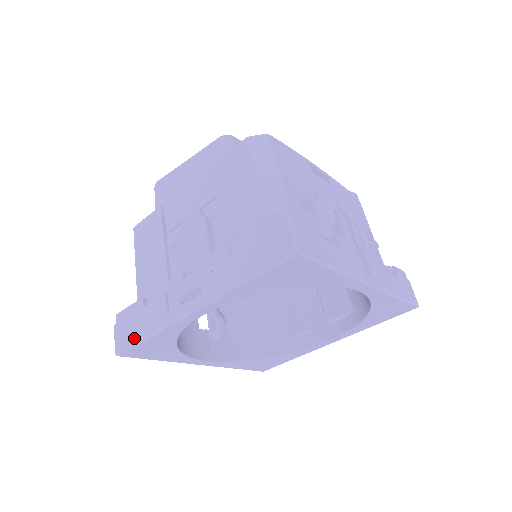
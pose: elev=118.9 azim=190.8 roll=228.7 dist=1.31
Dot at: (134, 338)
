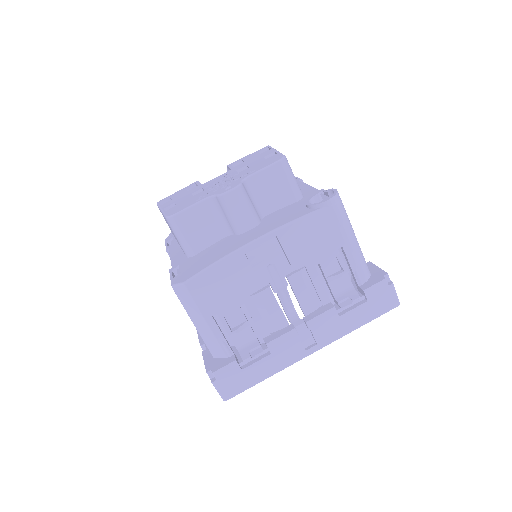
Dot at: occluded
